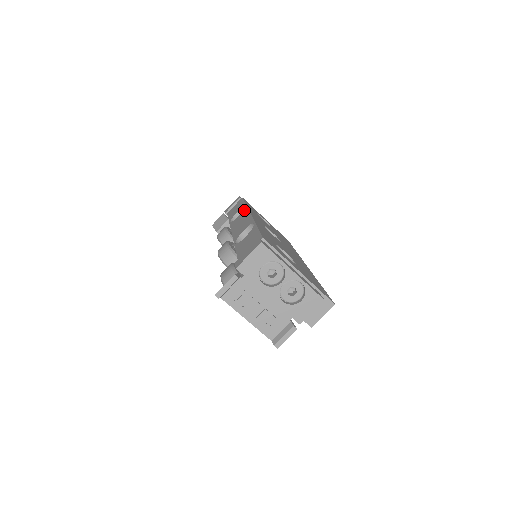
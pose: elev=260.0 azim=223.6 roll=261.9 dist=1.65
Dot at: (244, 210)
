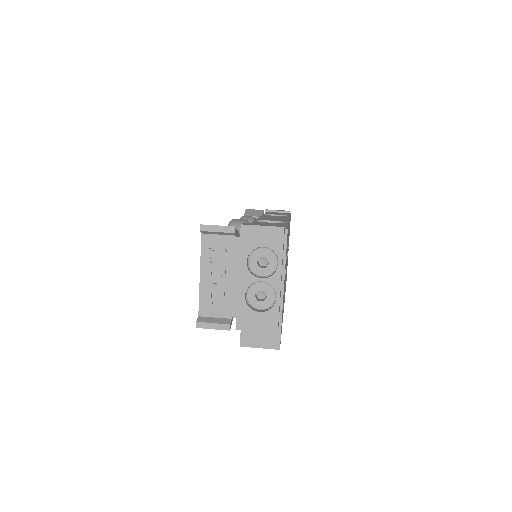
Dot at: (286, 216)
